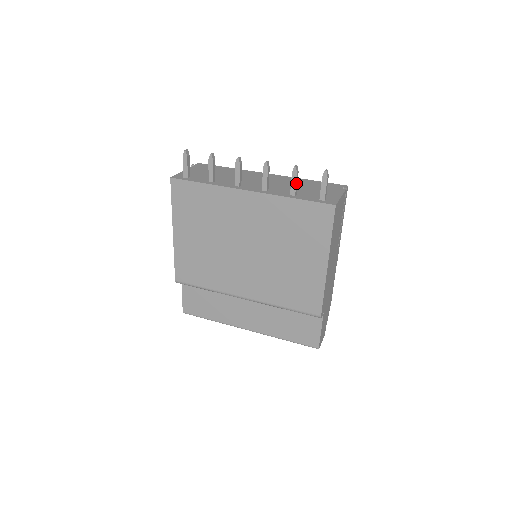
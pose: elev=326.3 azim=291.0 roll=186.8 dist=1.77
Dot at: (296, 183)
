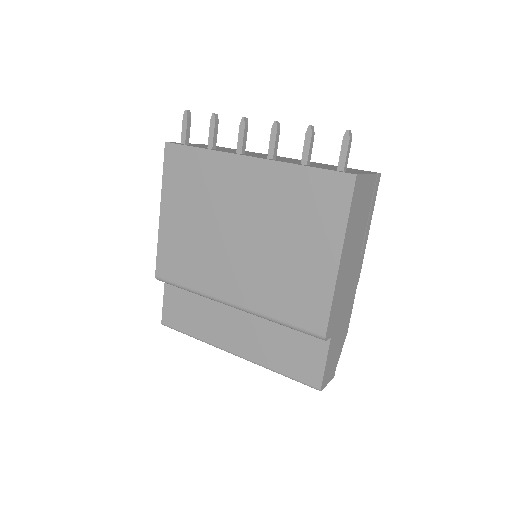
Dot at: (310, 148)
